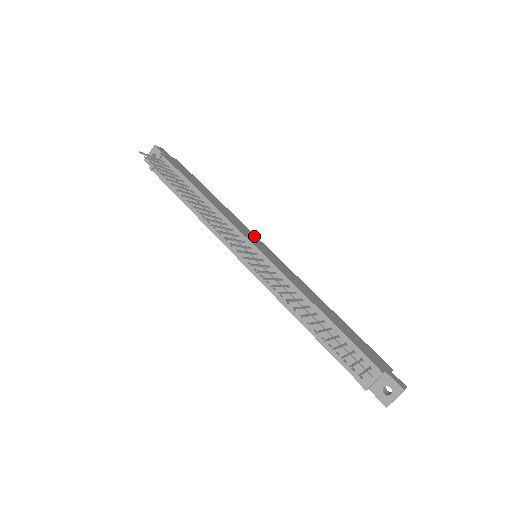
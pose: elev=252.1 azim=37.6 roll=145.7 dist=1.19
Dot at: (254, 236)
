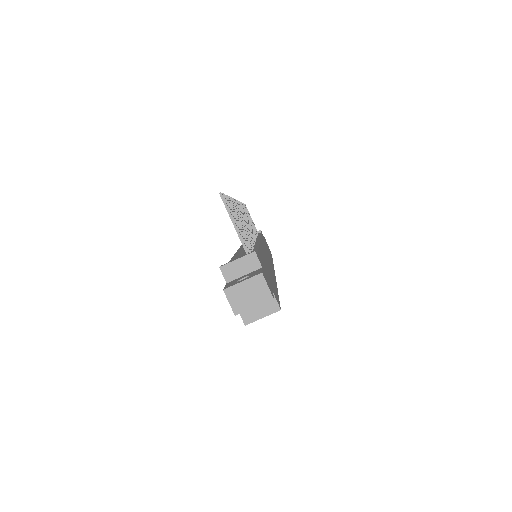
Dot at: occluded
